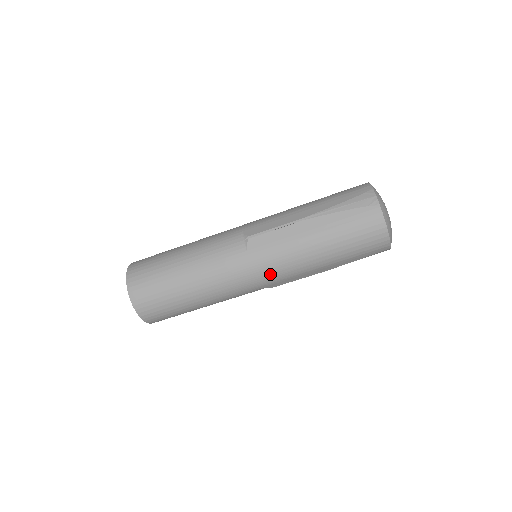
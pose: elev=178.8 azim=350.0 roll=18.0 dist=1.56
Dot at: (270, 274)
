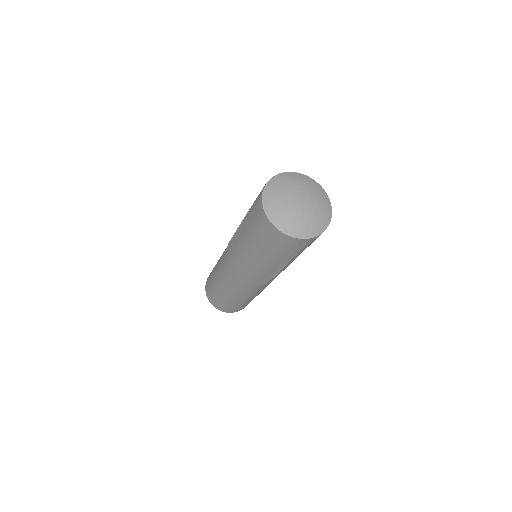
Dot at: (243, 274)
